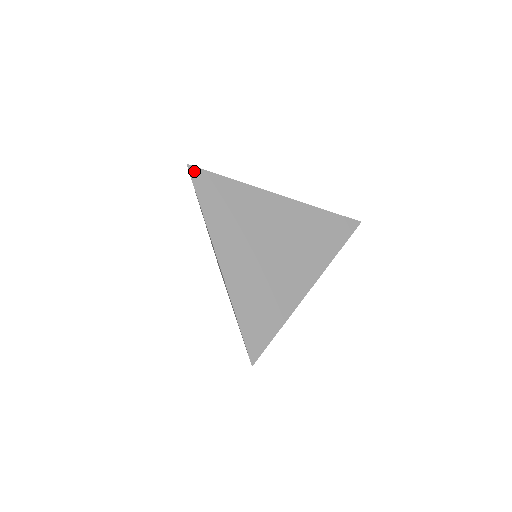
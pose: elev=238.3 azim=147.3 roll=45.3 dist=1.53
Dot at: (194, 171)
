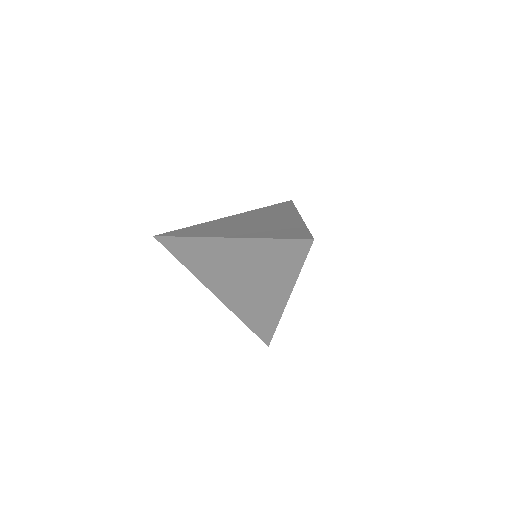
Dot at: (161, 235)
